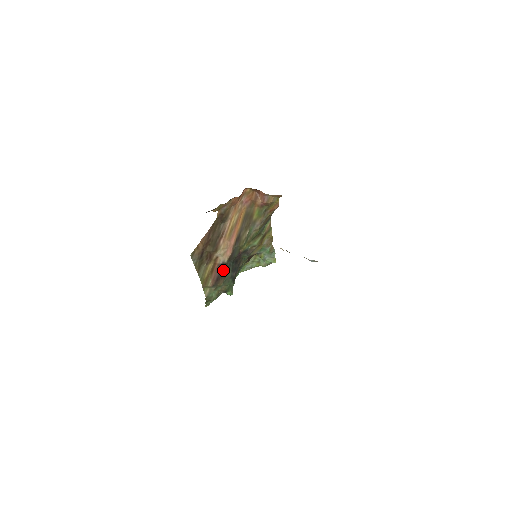
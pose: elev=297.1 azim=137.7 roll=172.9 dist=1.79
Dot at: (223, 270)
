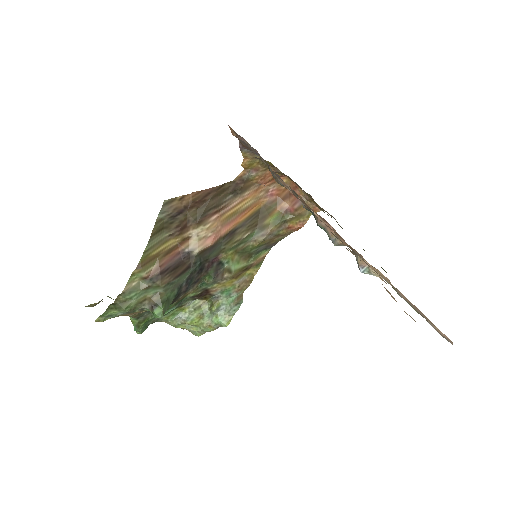
Dot at: (181, 264)
